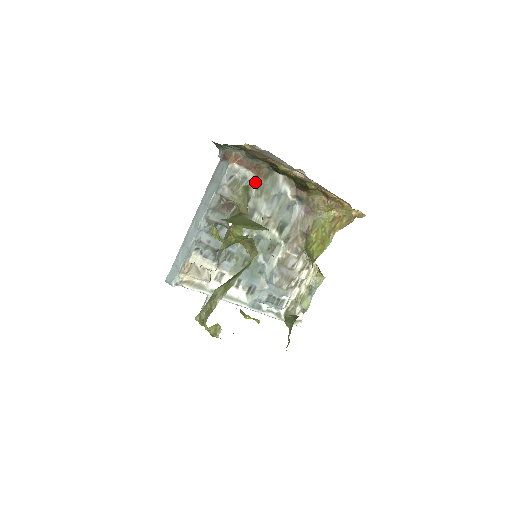
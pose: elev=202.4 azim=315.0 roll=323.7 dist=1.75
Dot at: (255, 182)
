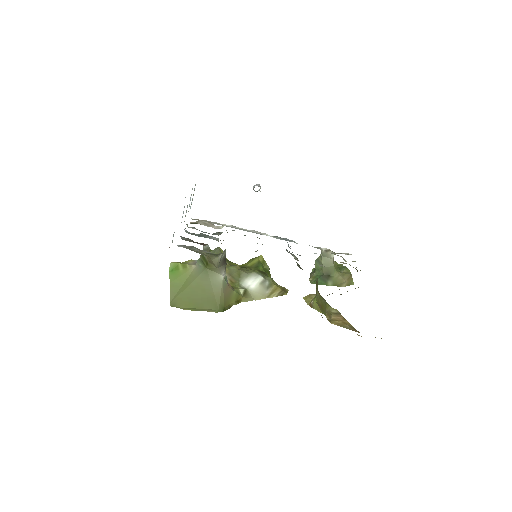
Dot at: occluded
